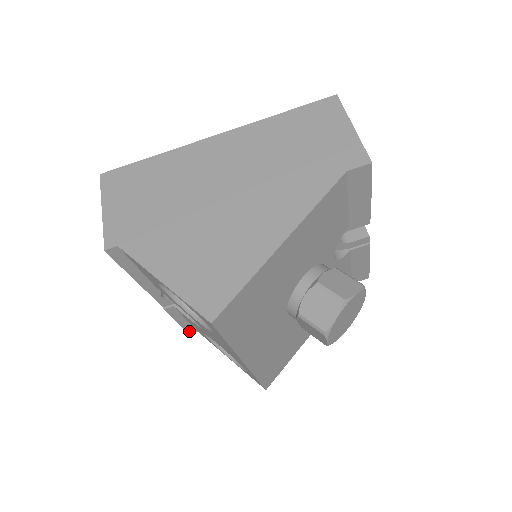
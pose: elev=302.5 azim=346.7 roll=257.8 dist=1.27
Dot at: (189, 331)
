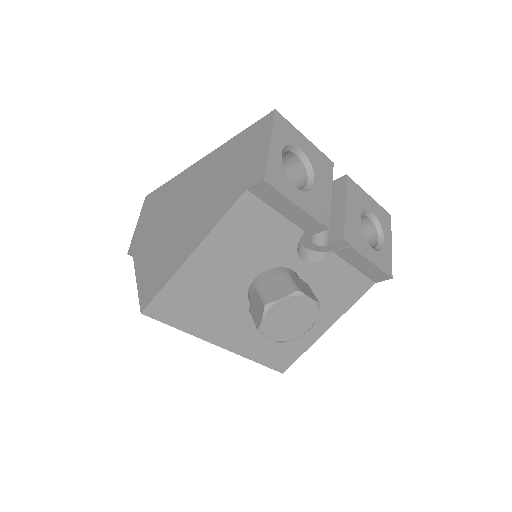
Dot at: occluded
